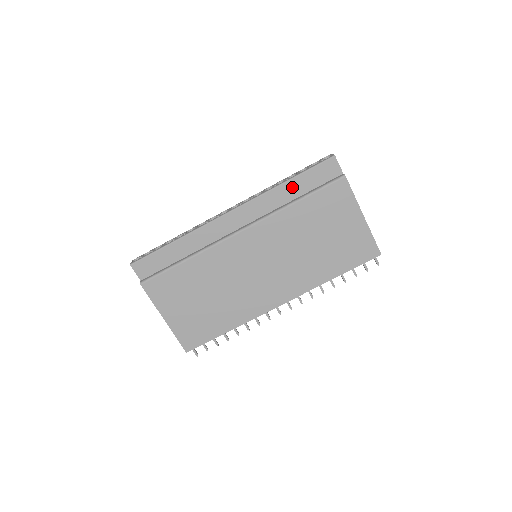
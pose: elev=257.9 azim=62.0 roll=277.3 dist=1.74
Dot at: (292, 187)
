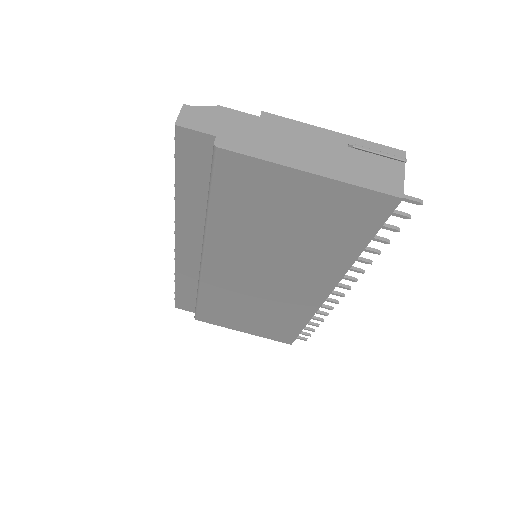
Dot at: (188, 193)
